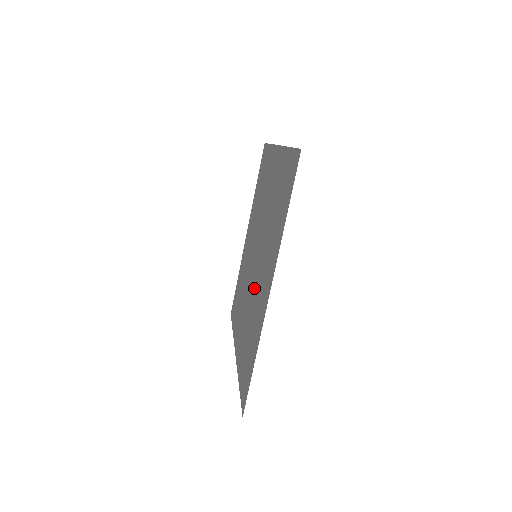
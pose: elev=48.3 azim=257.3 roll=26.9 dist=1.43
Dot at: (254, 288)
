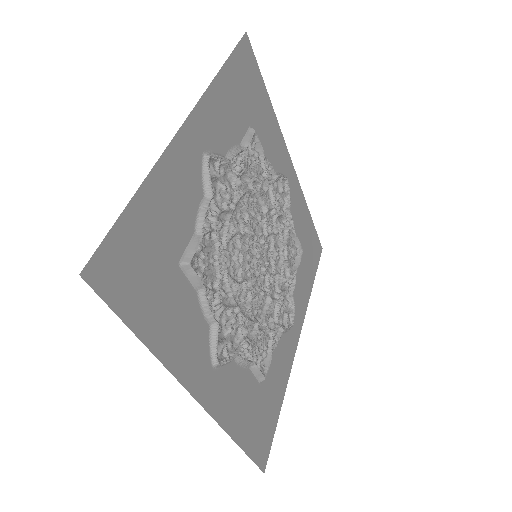
Dot at: (252, 315)
